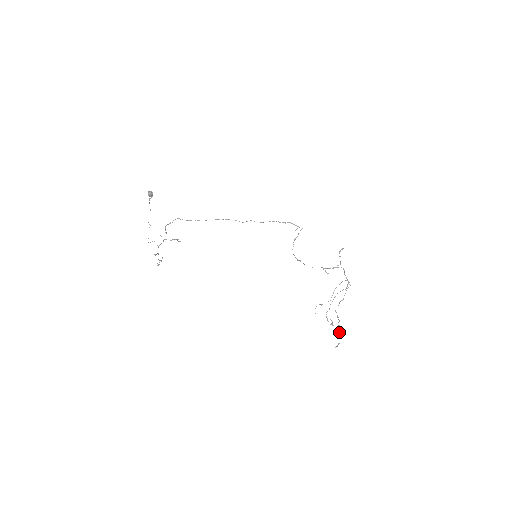
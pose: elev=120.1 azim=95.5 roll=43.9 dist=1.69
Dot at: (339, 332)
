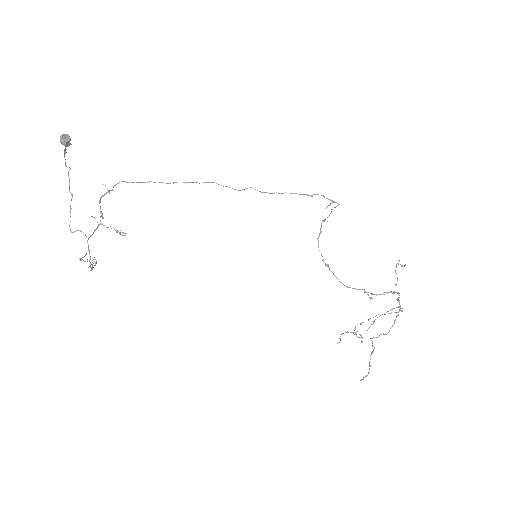
Dot at: (370, 359)
